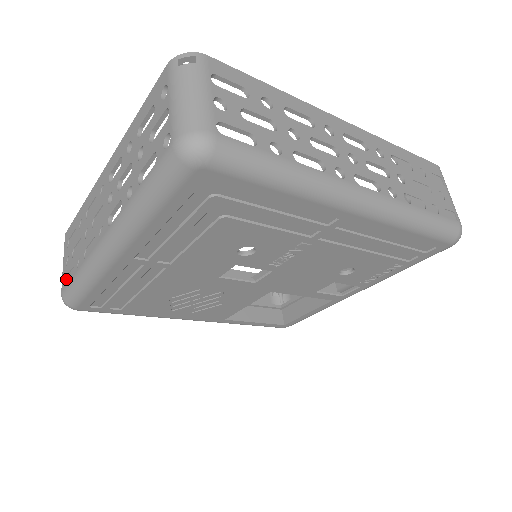
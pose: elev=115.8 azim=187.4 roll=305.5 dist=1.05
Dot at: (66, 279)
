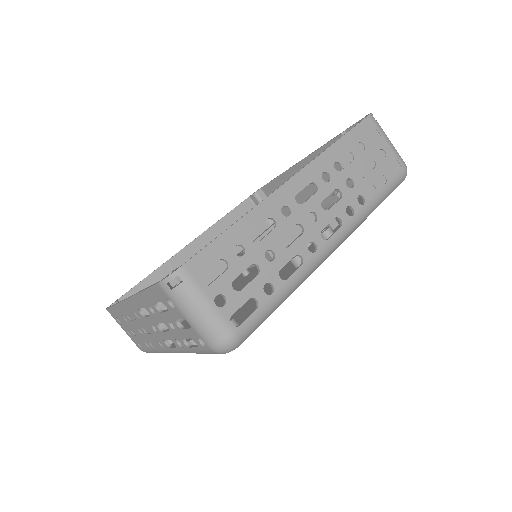
Dot at: (137, 343)
